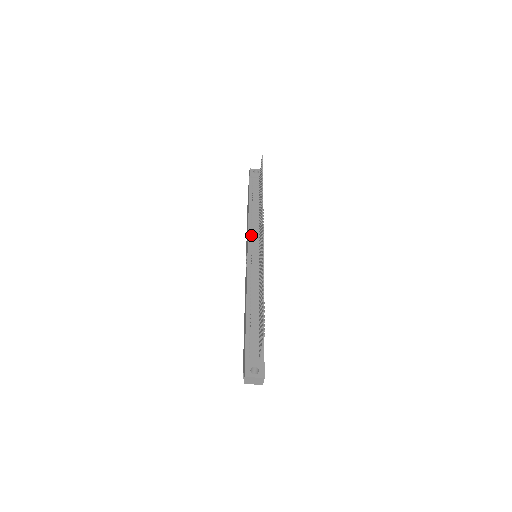
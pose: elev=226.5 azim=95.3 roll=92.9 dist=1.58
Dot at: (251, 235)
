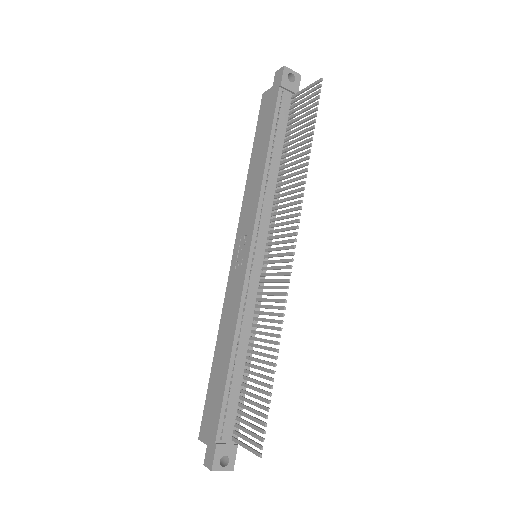
Dot at: (260, 220)
